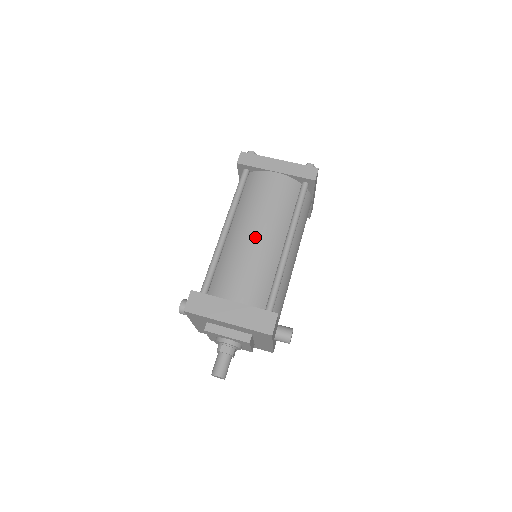
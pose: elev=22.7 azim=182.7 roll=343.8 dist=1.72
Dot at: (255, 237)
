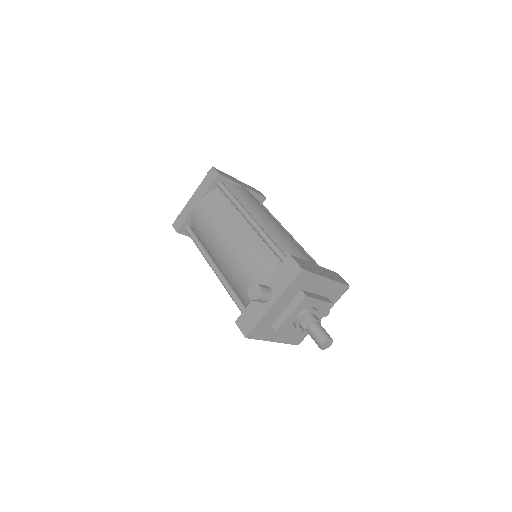
Dot at: (278, 224)
